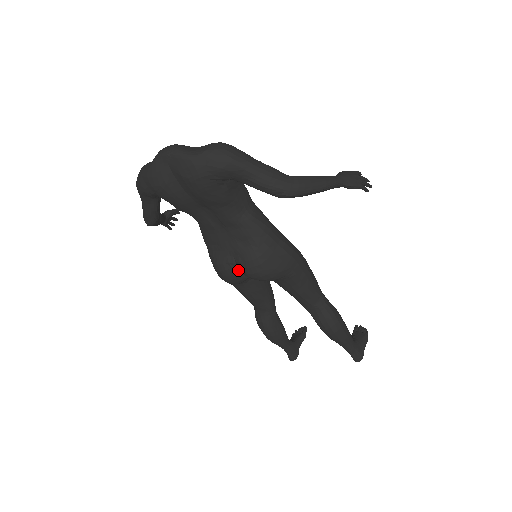
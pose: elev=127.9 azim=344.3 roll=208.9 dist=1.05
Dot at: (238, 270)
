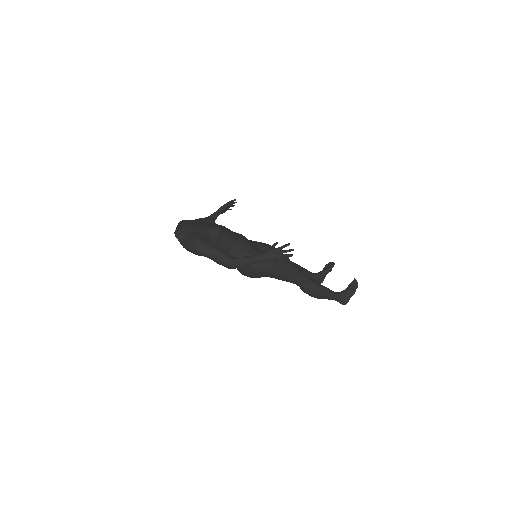
Dot at: occluded
